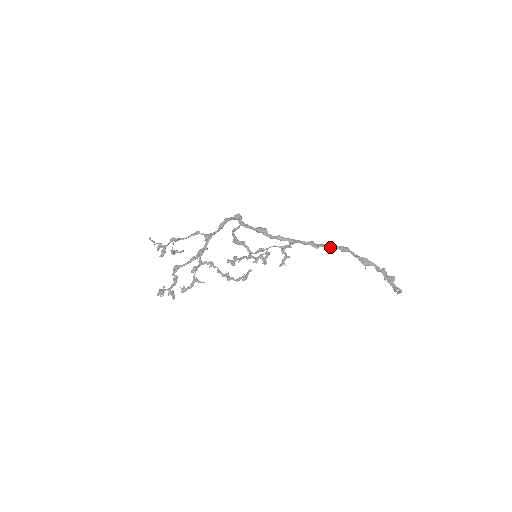
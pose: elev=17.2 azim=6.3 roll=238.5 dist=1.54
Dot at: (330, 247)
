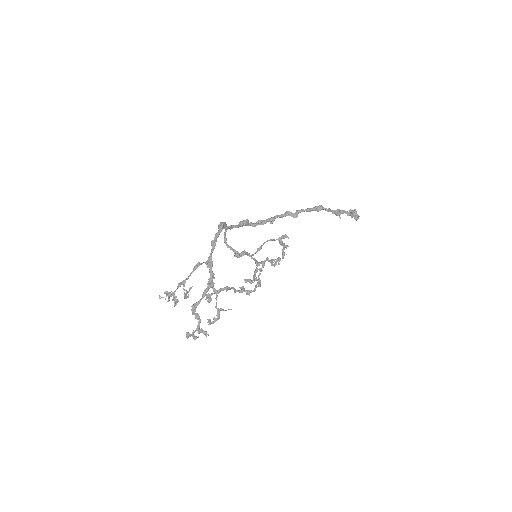
Dot at: (306, 211)
